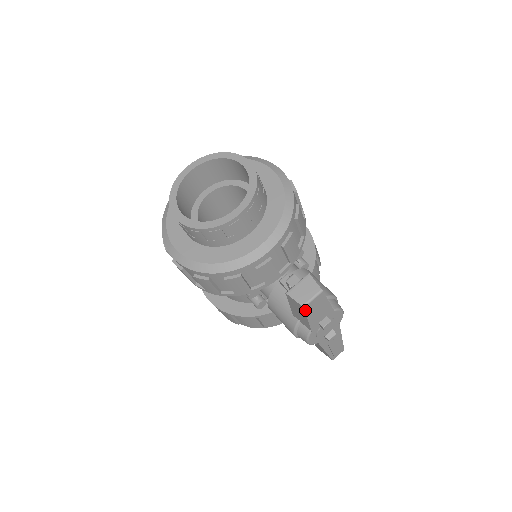
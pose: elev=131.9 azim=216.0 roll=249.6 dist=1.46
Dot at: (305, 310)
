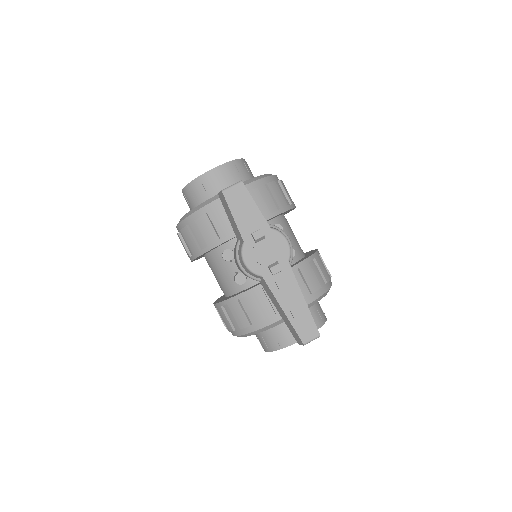
Dot at: (225, 197)
